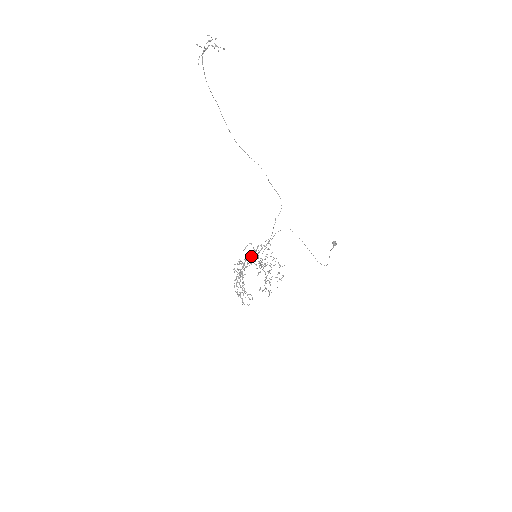
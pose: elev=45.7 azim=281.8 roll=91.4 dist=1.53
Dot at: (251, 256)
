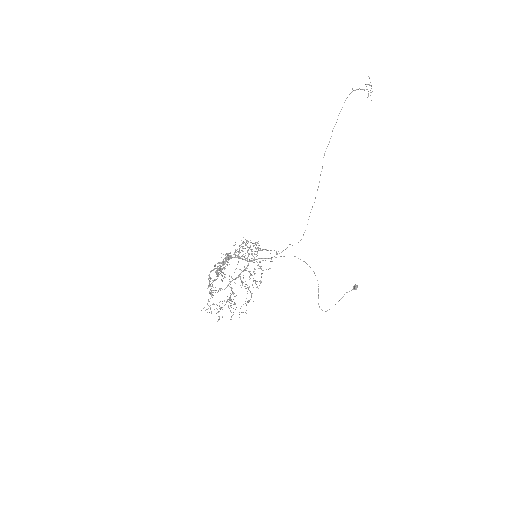
Dot at: (241, 258)
